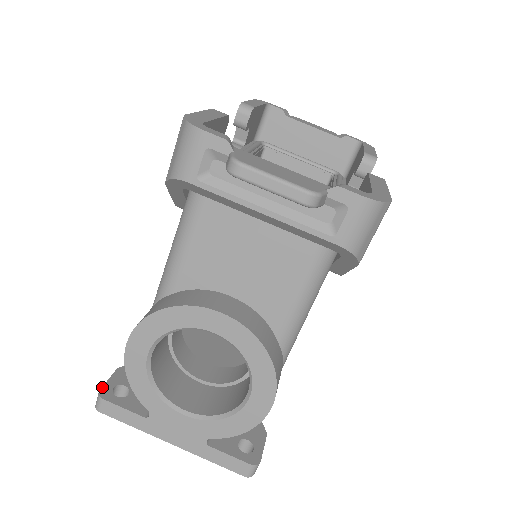
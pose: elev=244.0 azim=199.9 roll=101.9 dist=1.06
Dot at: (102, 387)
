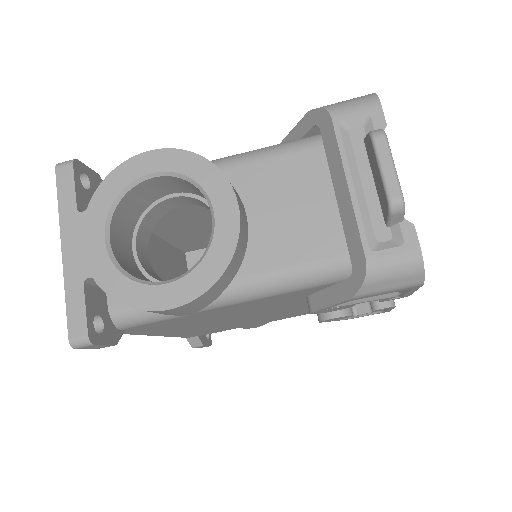
Dot at: occluded
